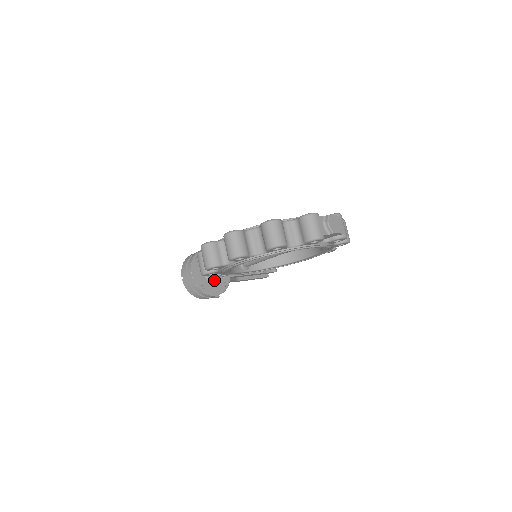
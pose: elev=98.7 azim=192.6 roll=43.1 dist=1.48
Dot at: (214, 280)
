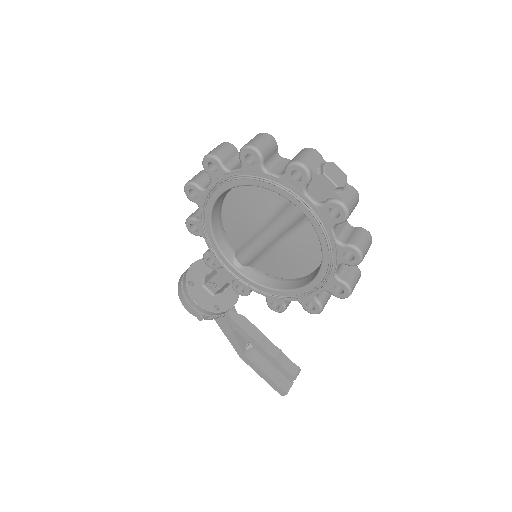
Dot at: (209, 292)
